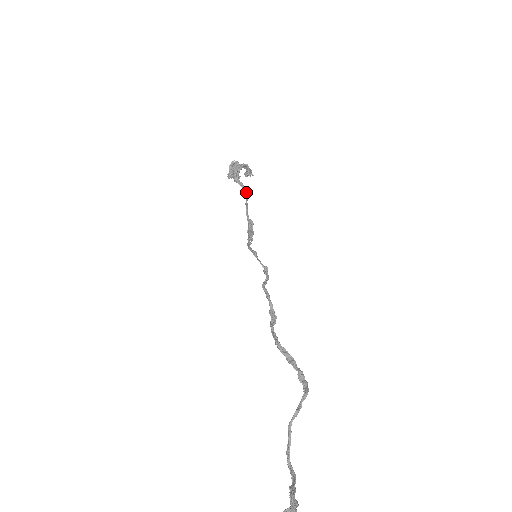
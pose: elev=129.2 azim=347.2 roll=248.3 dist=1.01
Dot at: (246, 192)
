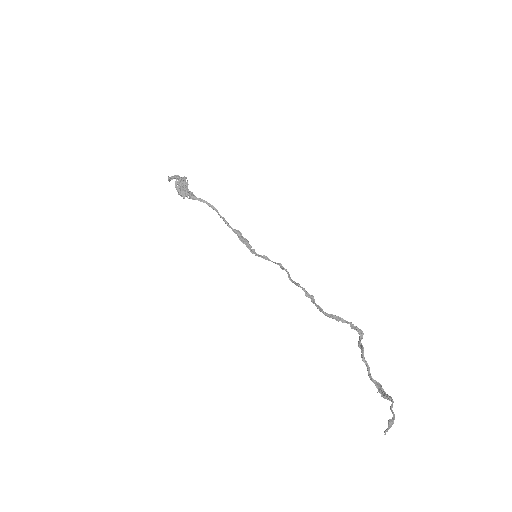
Dot at: (211, 206)
